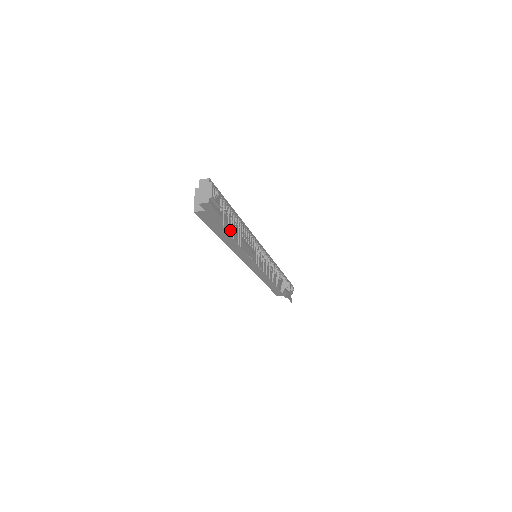
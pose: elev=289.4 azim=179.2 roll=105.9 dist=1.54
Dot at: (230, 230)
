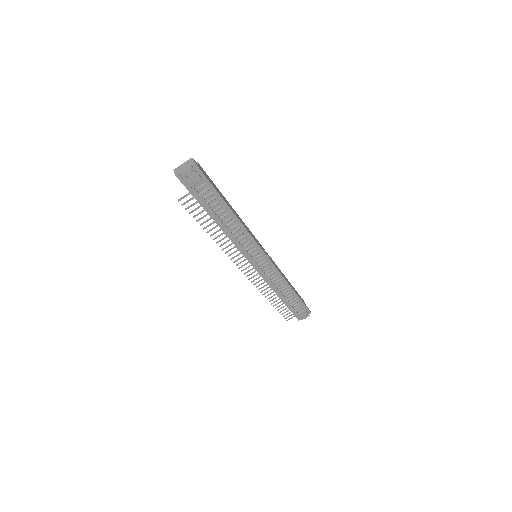
Dot at: (207, 211)
